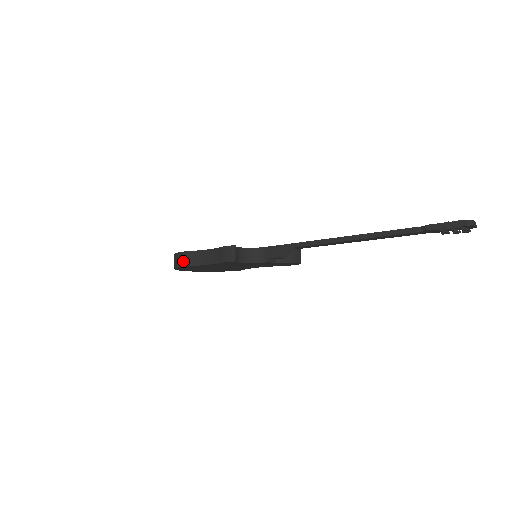
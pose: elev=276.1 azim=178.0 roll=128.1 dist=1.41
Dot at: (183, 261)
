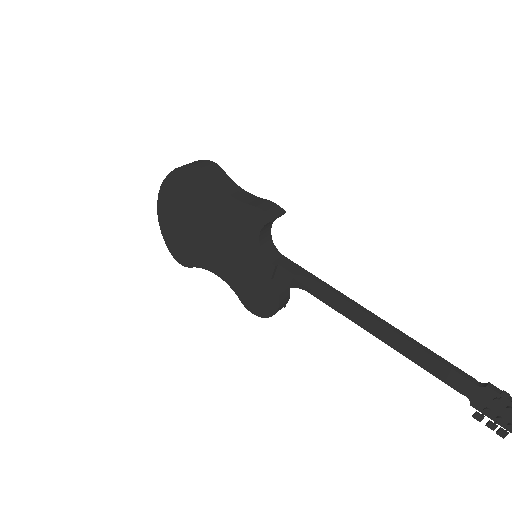
Dot at: (210, 168)
